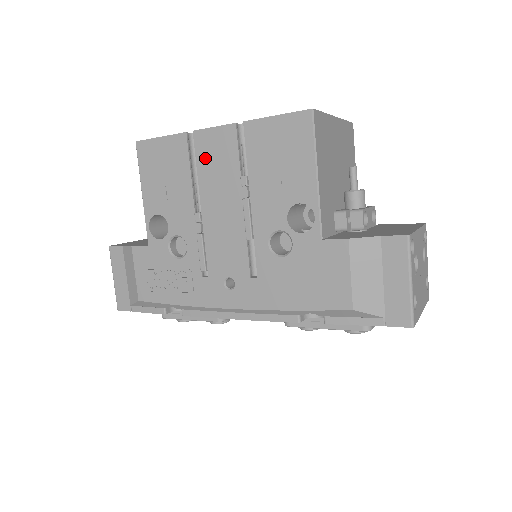
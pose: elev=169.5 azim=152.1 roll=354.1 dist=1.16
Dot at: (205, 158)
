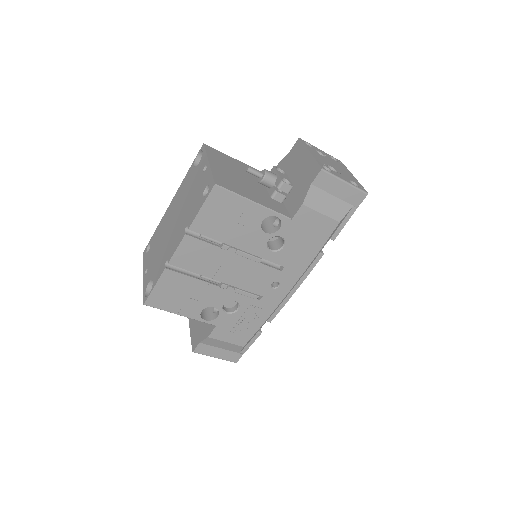
Dot at: (191, 264)
